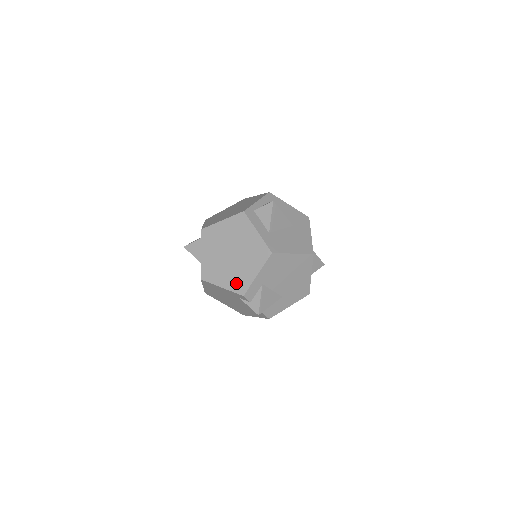
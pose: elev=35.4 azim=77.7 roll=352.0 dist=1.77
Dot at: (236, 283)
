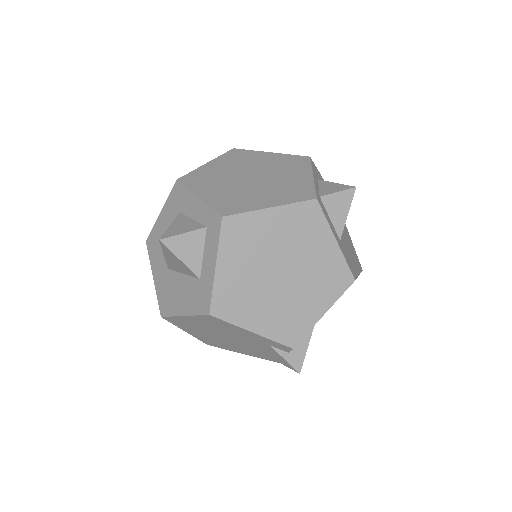
Dot at: (283, 326)
